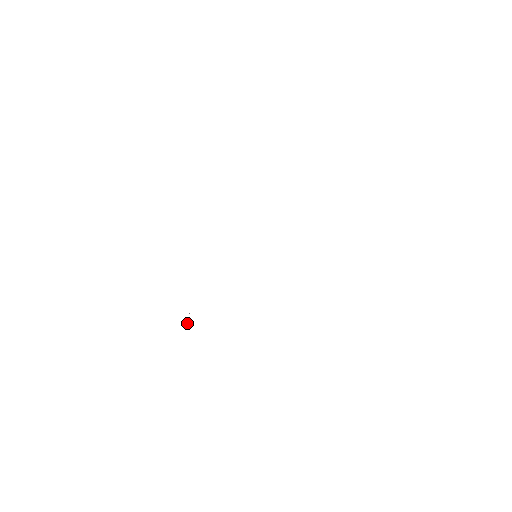
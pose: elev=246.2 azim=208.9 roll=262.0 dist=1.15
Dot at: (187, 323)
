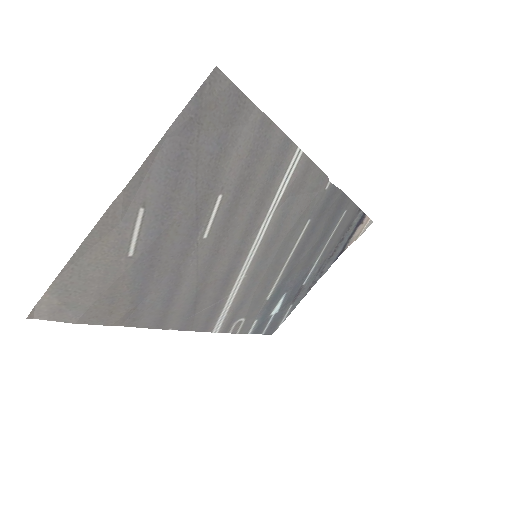
Dot at: (359, 227)
